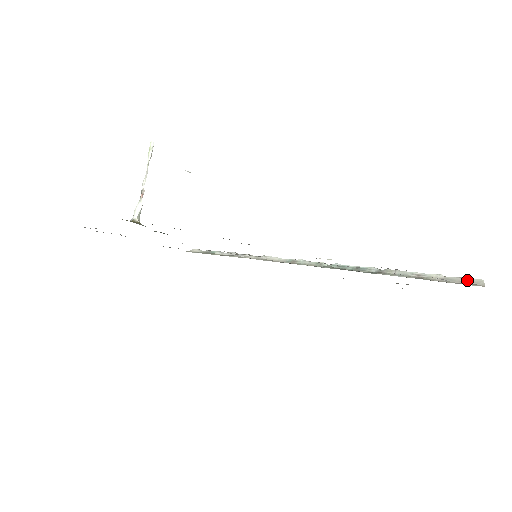
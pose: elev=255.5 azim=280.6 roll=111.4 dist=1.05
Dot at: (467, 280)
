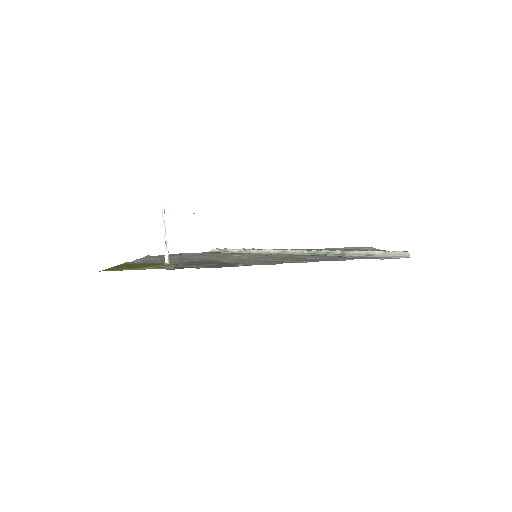
Dot at: (398, 253)
